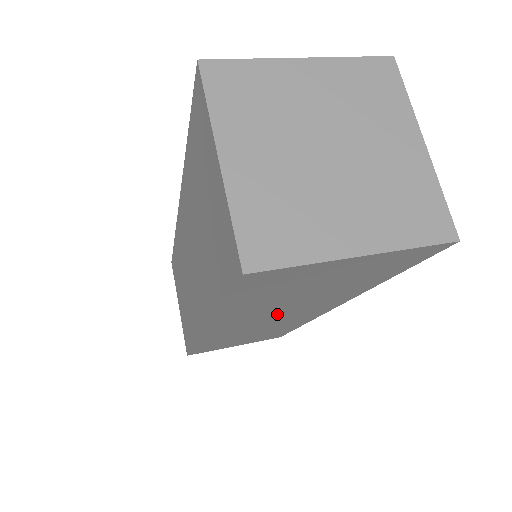
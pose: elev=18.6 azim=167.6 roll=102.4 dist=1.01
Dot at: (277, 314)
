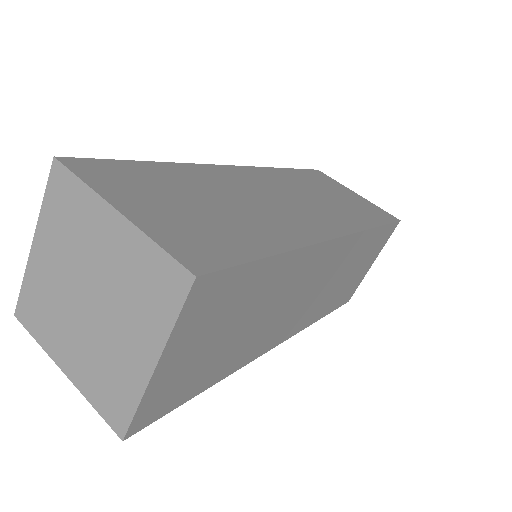
Dot at: occluded
